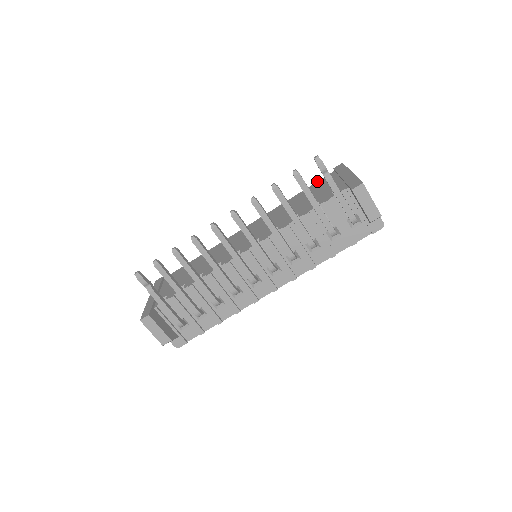
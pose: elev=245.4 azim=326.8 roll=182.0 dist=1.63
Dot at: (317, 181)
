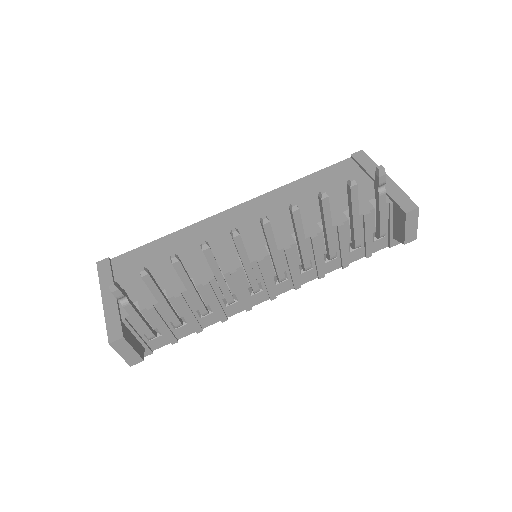
Dot at: (329, 166)
